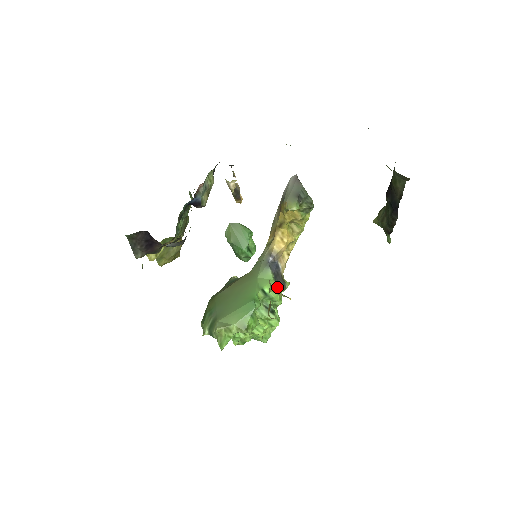
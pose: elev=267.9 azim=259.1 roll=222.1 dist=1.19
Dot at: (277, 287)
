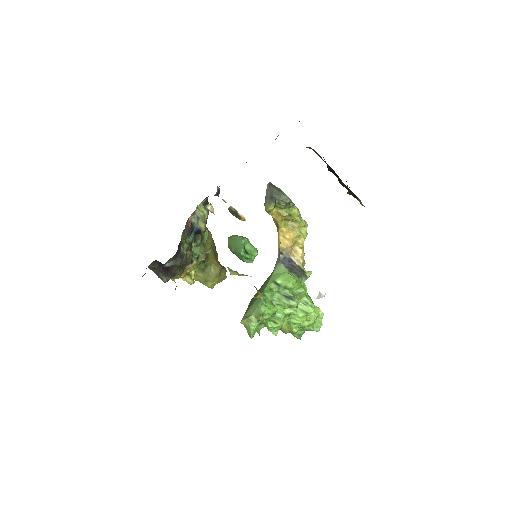
Dot at: (290, 277)
